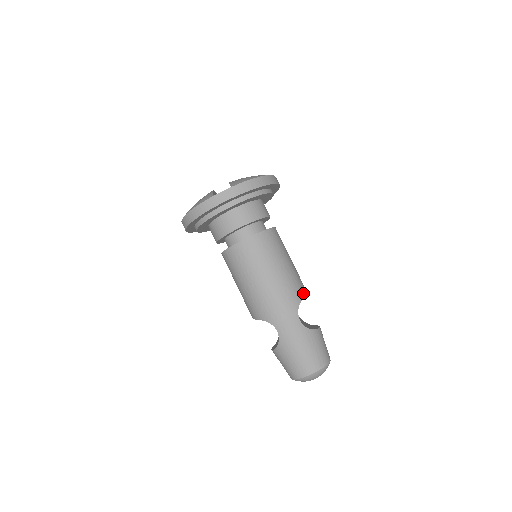
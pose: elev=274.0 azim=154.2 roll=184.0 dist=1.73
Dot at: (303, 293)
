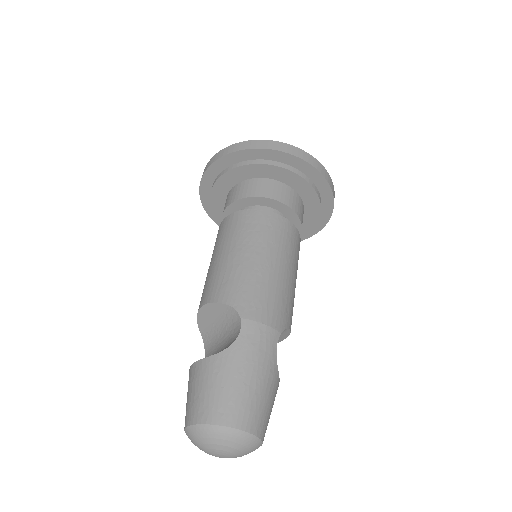
Dot at: occluded
